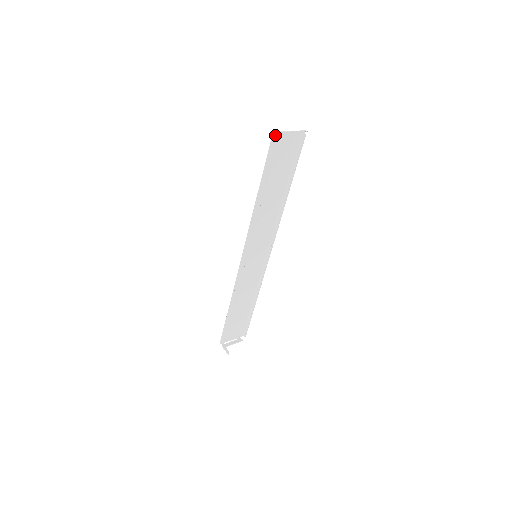
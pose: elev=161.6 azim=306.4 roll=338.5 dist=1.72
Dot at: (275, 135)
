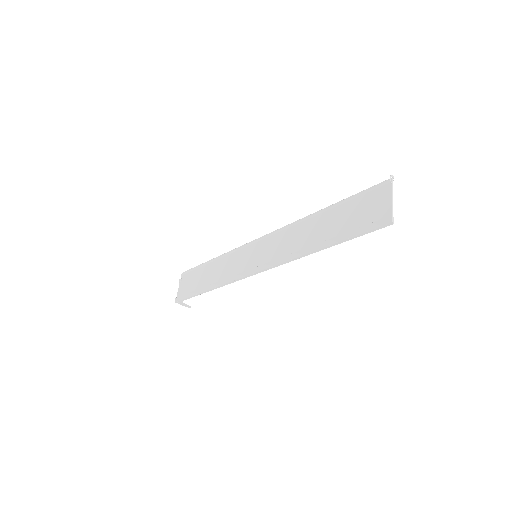
Dot at: (390, 223)
